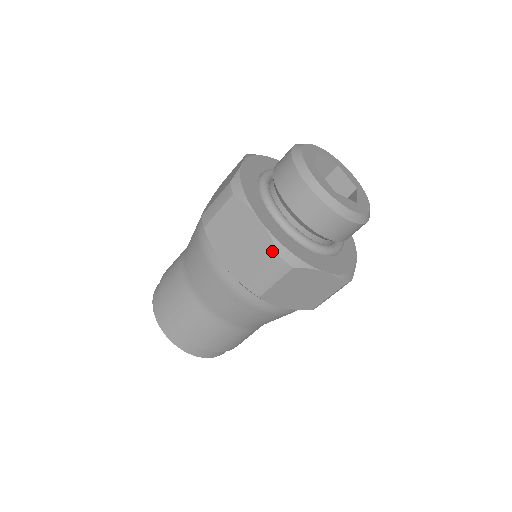
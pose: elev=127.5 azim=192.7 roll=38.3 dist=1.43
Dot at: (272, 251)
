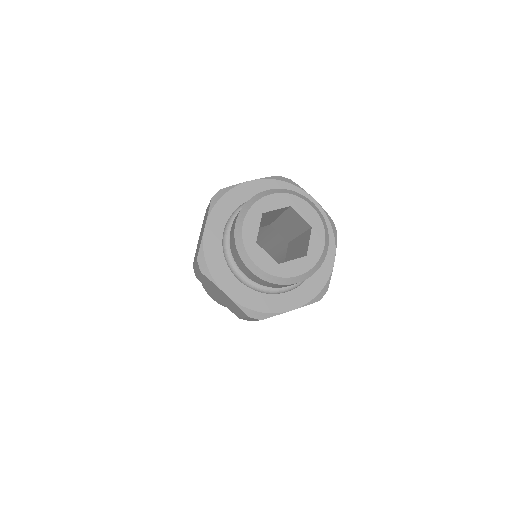
Dot at: (242, 312)
